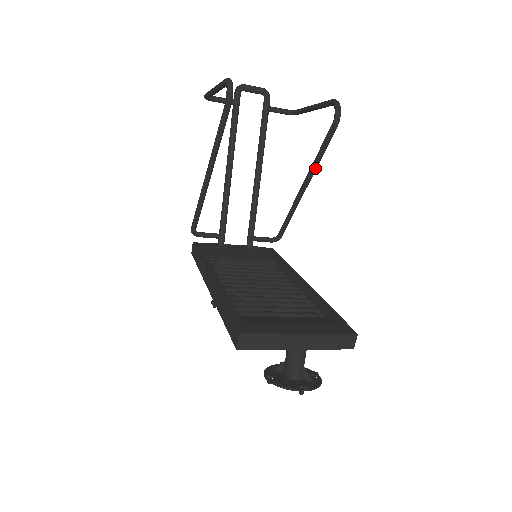
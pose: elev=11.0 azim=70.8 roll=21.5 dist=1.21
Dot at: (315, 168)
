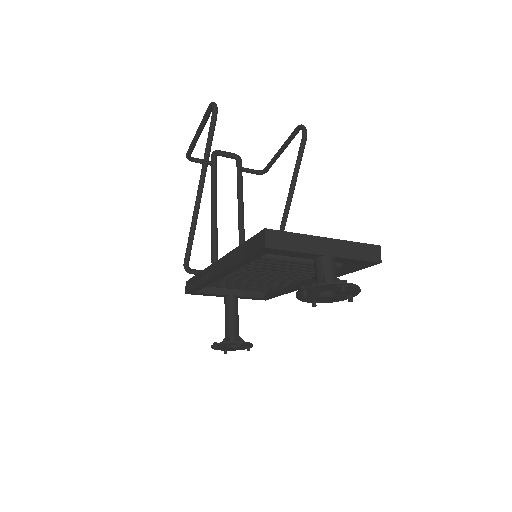
Dot at: (294, 185)
